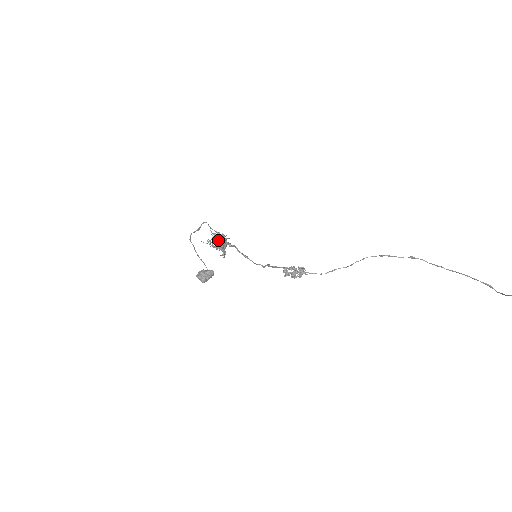
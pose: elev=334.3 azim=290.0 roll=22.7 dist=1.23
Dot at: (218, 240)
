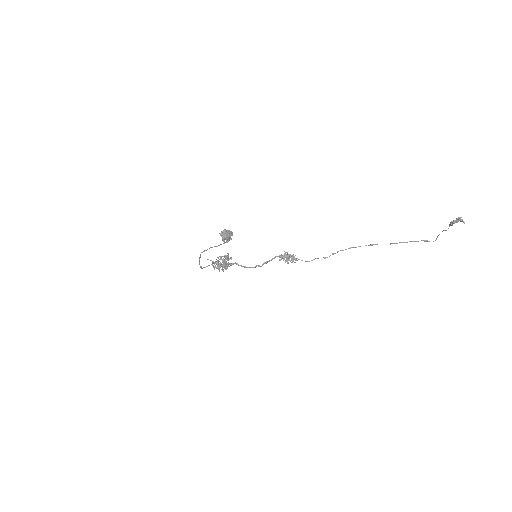
Dot at: occluded
